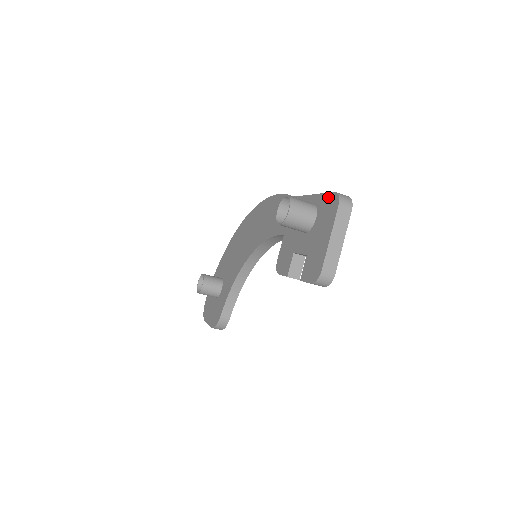
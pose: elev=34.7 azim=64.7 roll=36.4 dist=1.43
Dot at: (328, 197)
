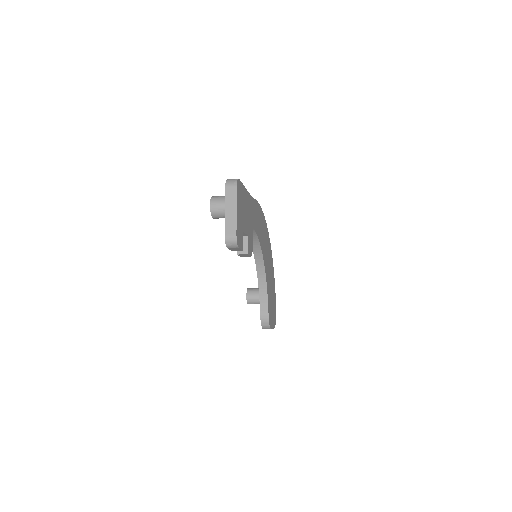
Dot at: occluded
